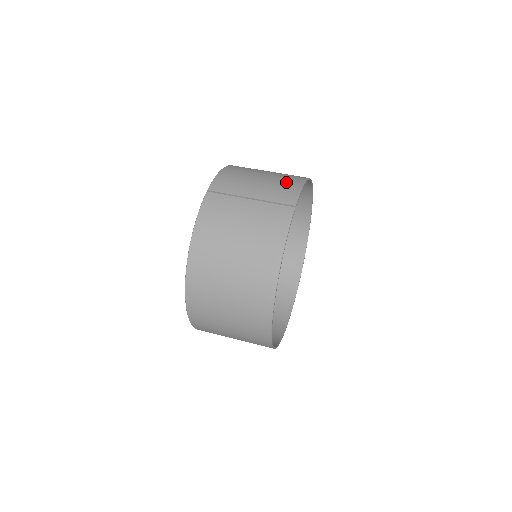
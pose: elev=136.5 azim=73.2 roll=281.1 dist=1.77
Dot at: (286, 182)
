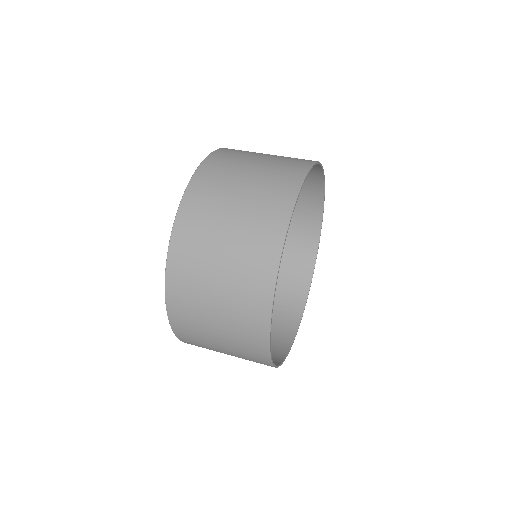
Dot at: occluded
